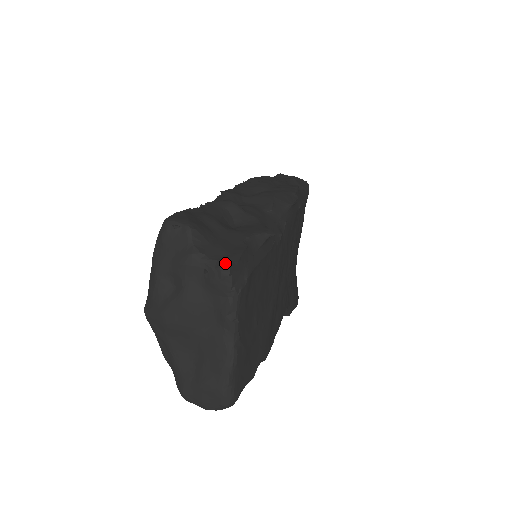
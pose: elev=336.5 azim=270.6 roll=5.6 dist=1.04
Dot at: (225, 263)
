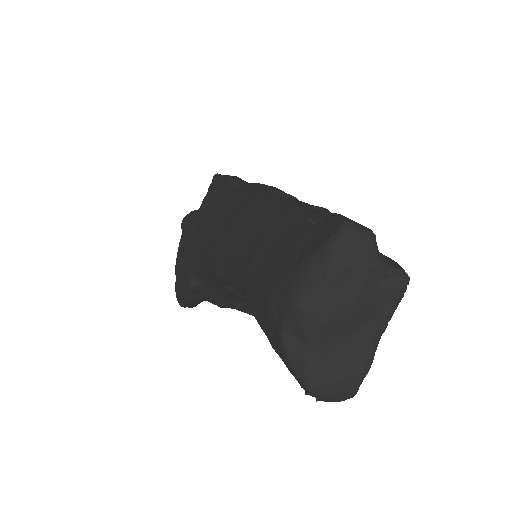
Dot at: (404, 272)
